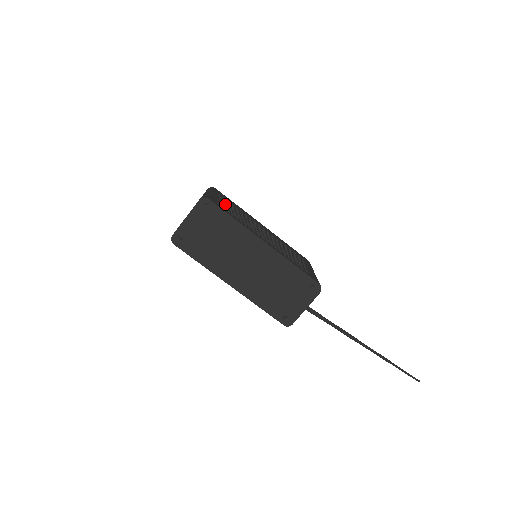
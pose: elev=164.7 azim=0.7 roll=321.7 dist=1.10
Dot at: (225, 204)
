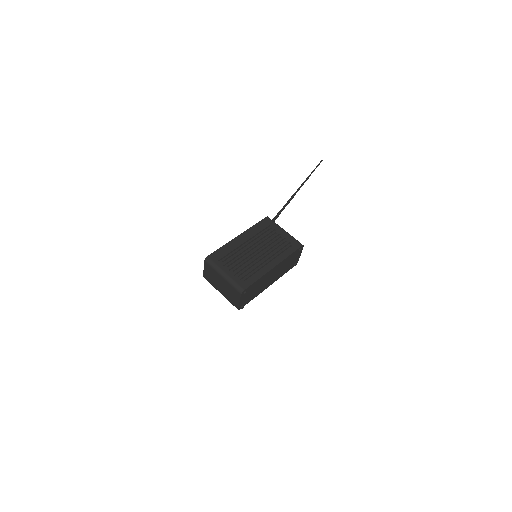
Dot at: (235, 269)
